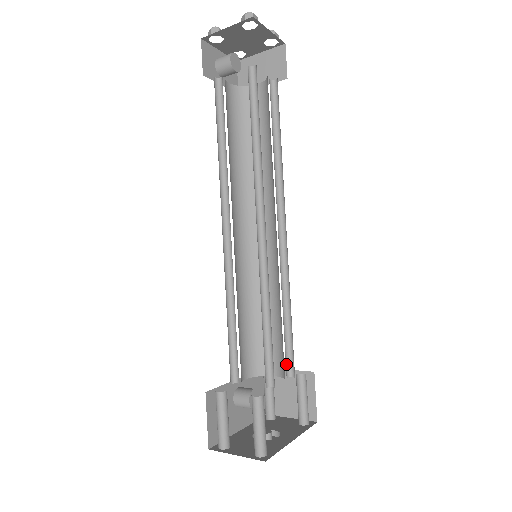
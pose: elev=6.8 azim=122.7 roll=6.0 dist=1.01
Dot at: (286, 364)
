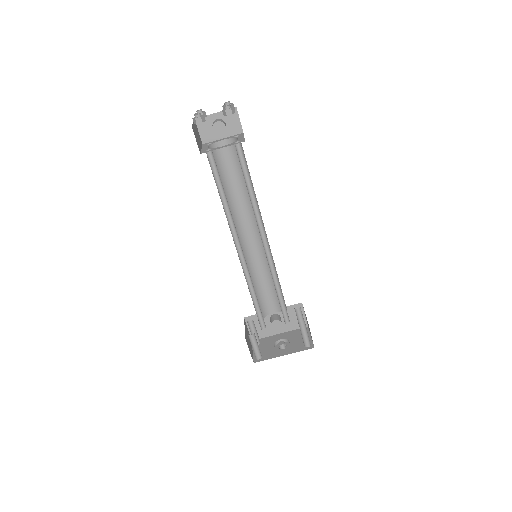
Dot at: (286, 315)
